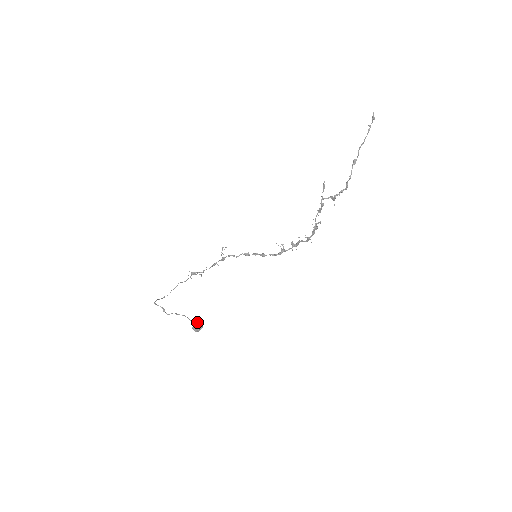
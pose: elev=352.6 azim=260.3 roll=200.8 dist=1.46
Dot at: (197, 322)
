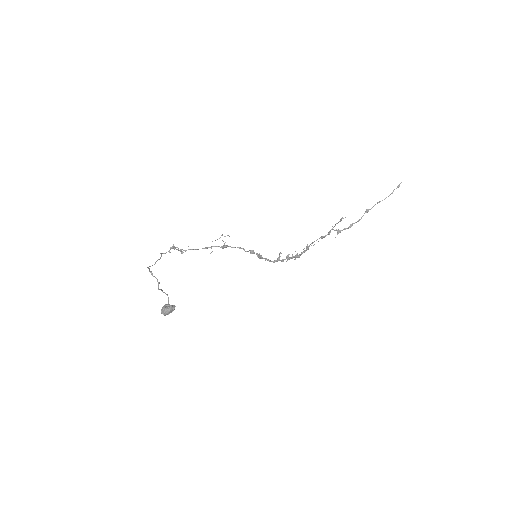
Dot at: (172, 305)
